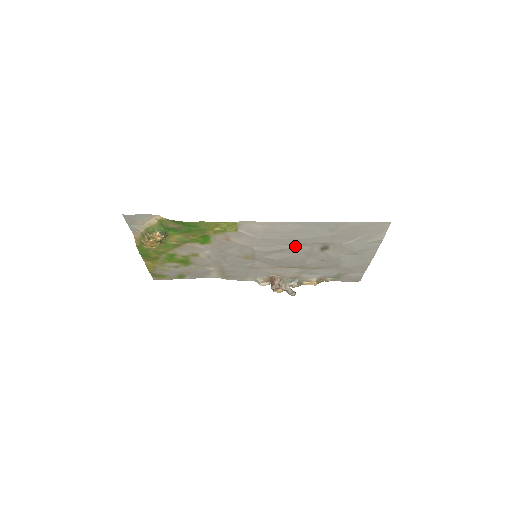
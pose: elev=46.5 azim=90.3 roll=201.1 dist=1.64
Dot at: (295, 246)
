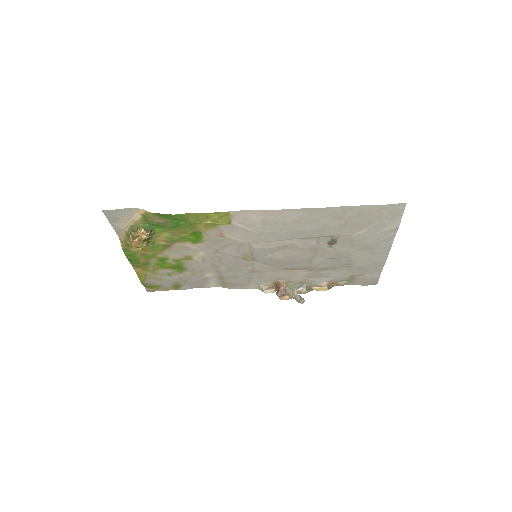
Dot at: (298, 241)
